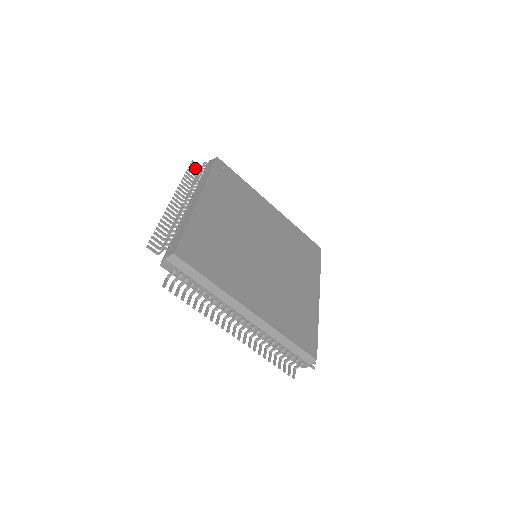
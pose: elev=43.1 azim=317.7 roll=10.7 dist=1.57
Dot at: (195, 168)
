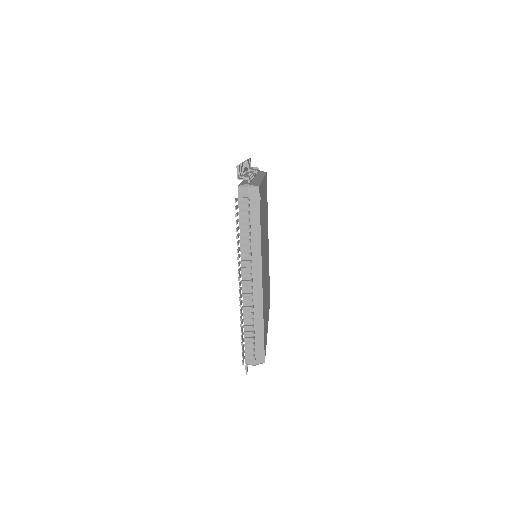
Dot at: (237, 208)
